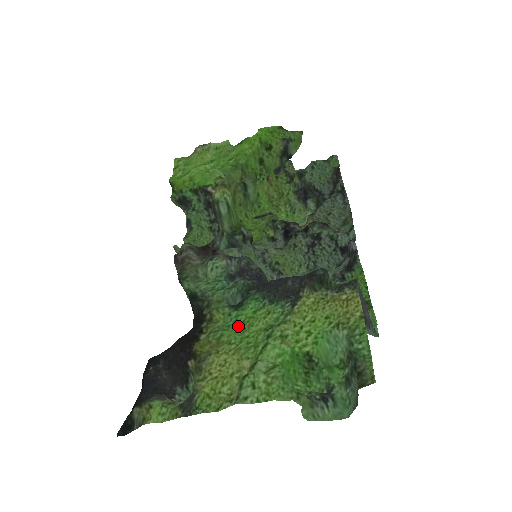
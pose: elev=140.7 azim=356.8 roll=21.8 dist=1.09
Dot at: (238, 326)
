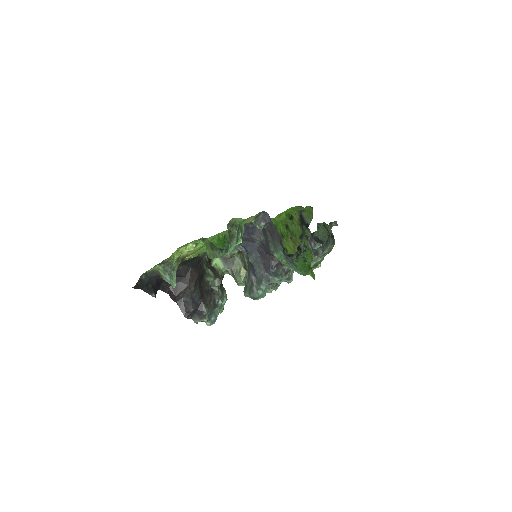
Dot at: occluded
